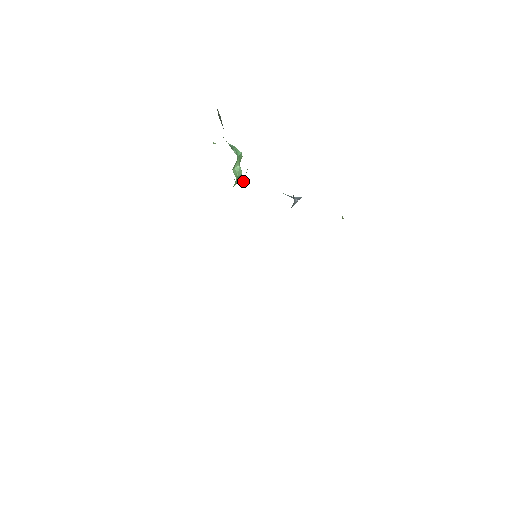
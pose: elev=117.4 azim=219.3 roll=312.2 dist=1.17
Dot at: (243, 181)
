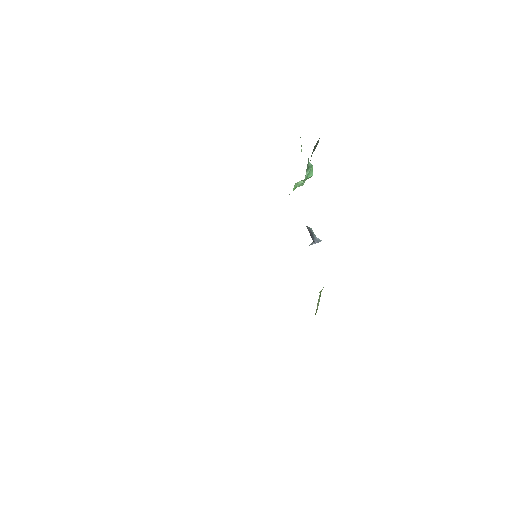
Dot at: occluded
